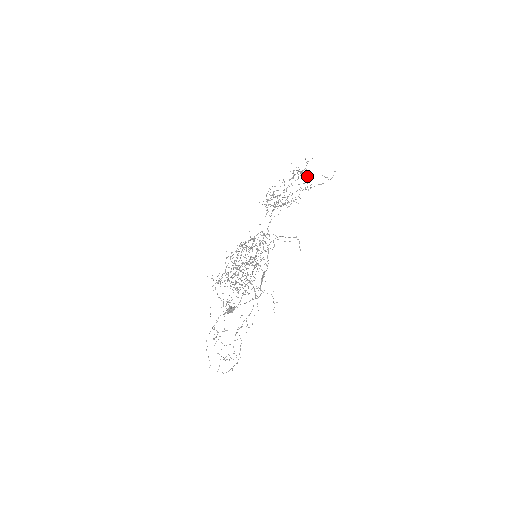
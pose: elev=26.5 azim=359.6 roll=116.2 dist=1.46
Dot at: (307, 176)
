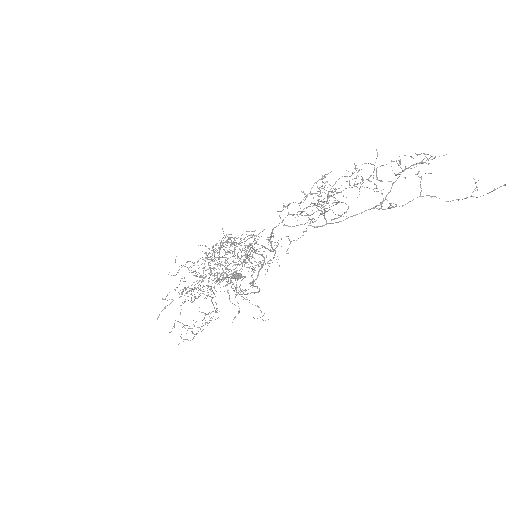
Dot at: (345, 212)
